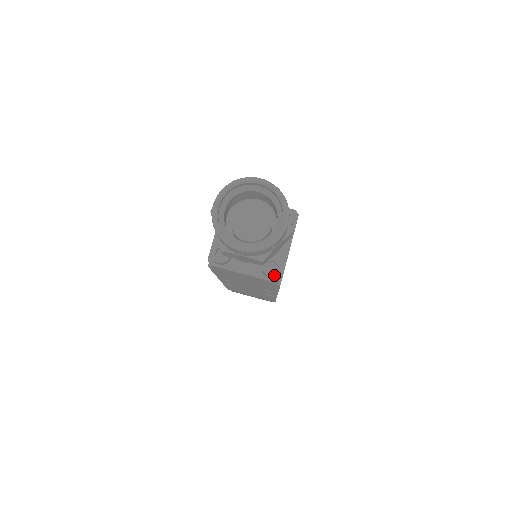
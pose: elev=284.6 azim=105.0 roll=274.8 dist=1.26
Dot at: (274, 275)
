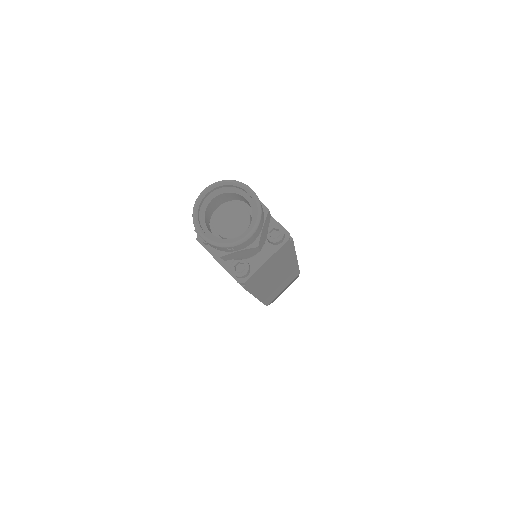
Dot at: (237, 275)
